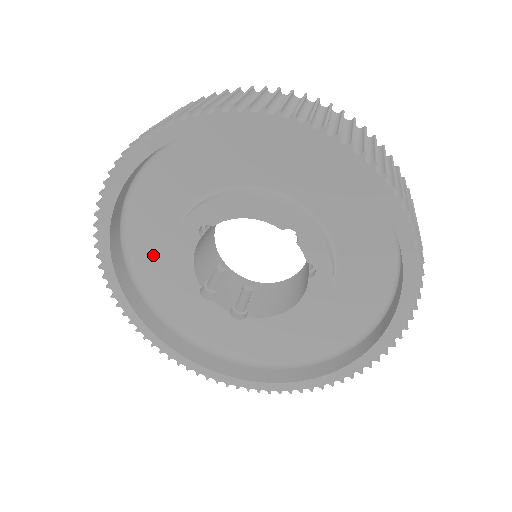
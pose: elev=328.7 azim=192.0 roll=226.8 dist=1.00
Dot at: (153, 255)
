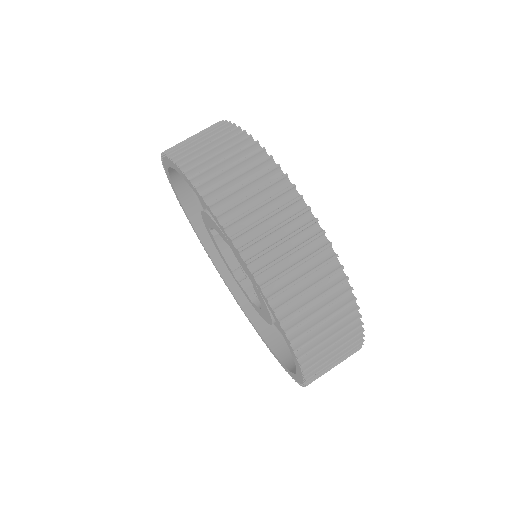
Dot at: occluded
